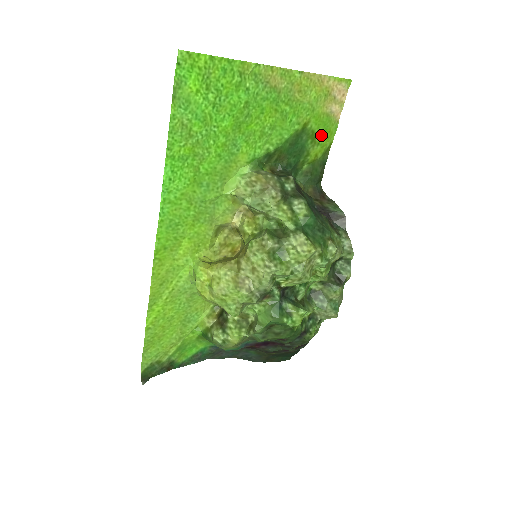
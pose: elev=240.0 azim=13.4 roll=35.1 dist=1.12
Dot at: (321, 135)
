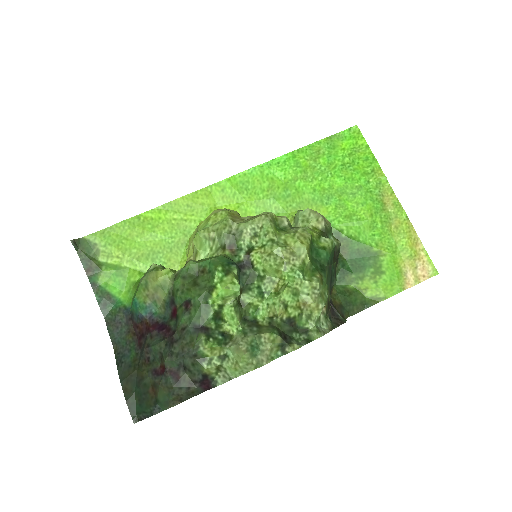
Dot at: (384, 278)
